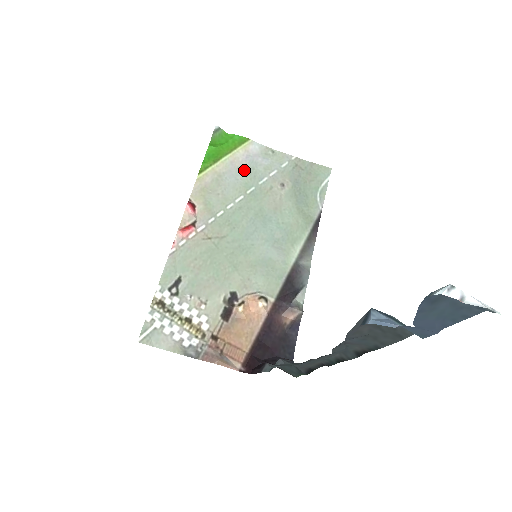
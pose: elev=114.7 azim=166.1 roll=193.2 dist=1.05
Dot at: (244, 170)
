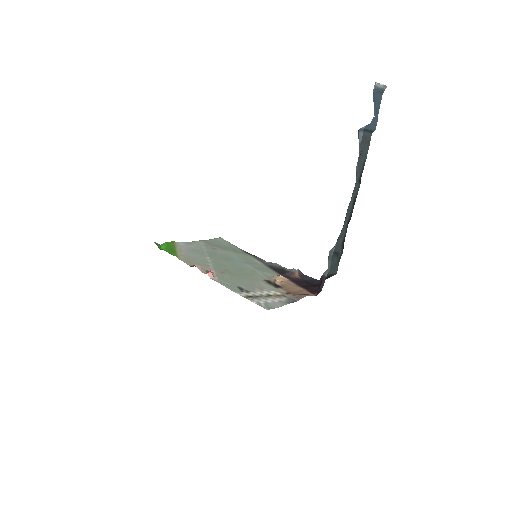
Dot at: (191, 251)
